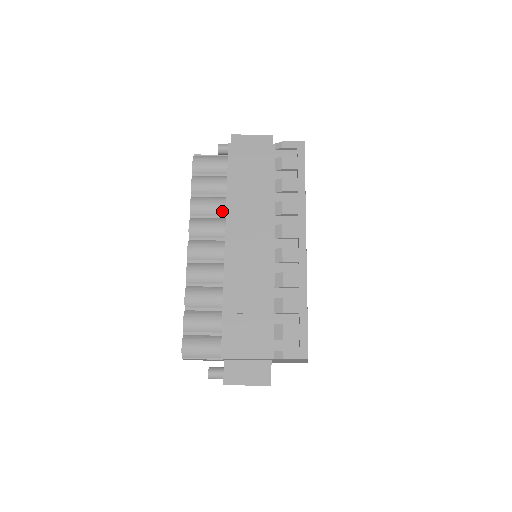
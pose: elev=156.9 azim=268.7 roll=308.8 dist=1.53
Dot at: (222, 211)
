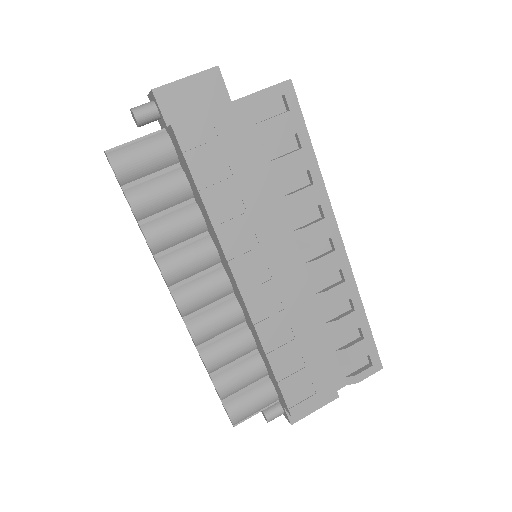
Dot at: (198, 229)
